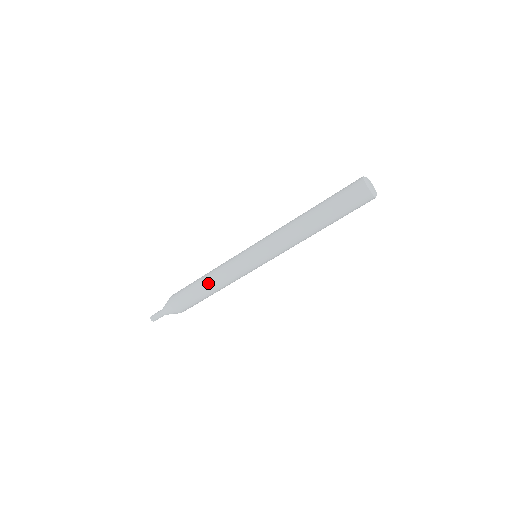
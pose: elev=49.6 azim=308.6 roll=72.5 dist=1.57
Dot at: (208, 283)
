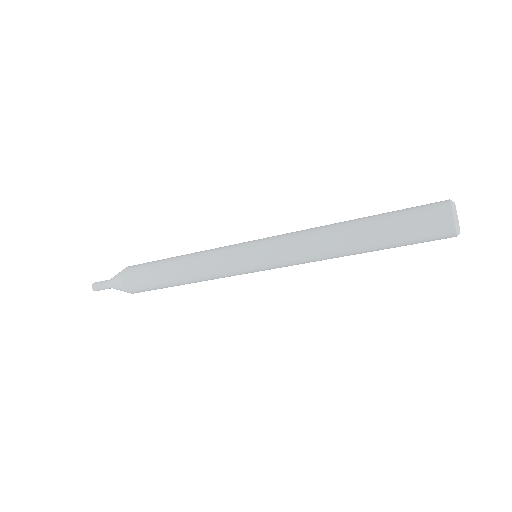
Dot at: (183, 279)
